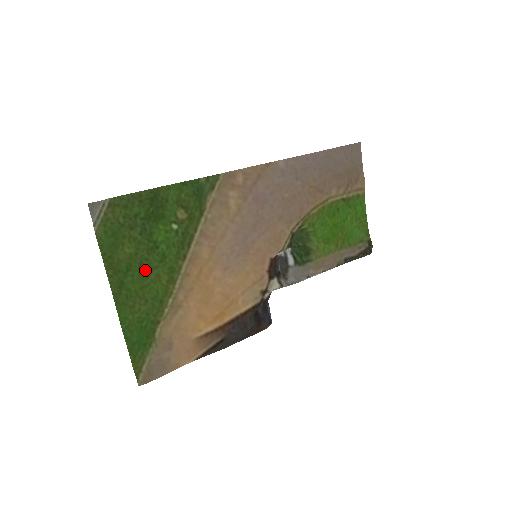
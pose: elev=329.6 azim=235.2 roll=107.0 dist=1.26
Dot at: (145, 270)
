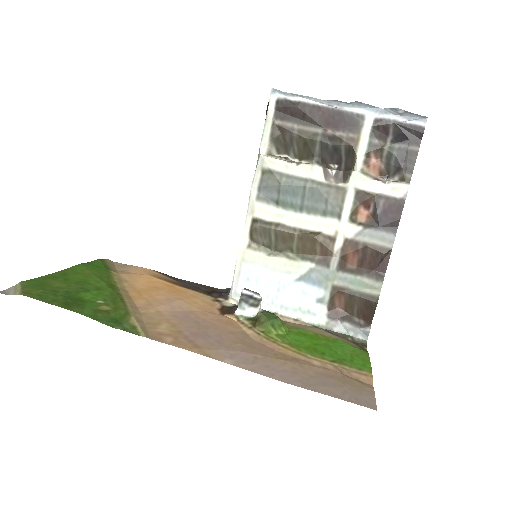
Dot at: (83, 282)
